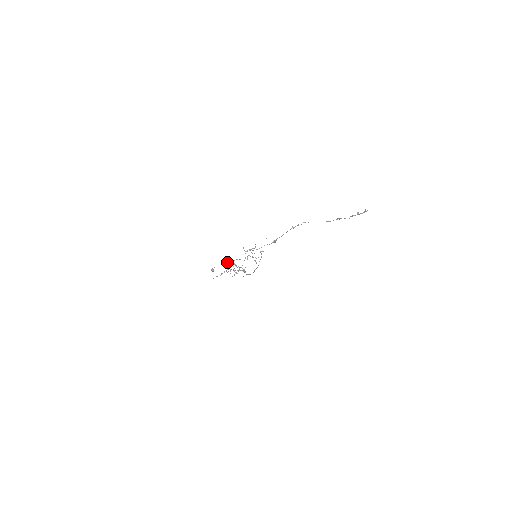
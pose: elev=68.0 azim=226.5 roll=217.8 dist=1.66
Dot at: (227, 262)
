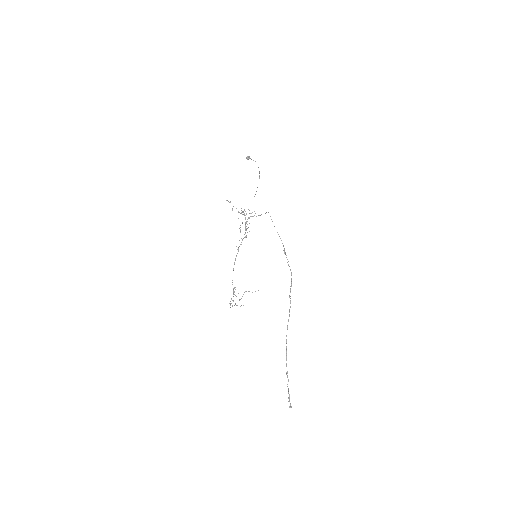
Dot at: occluded
